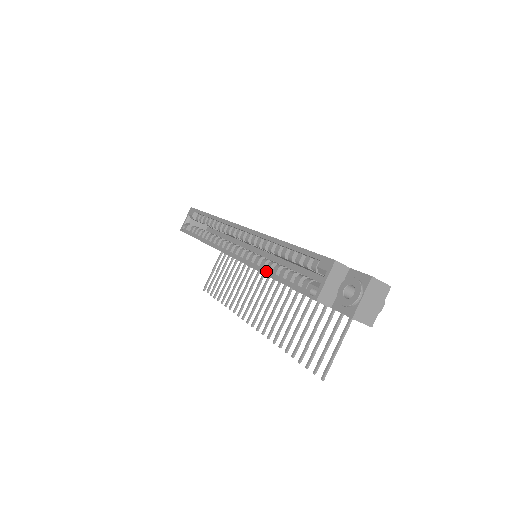
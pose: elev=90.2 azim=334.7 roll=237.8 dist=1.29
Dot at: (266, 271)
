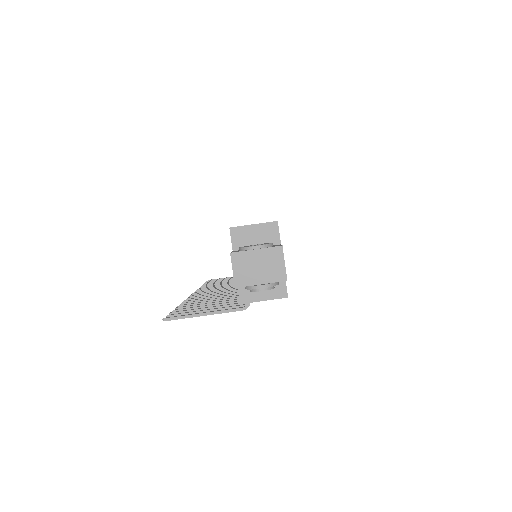
Dot at: occluded
